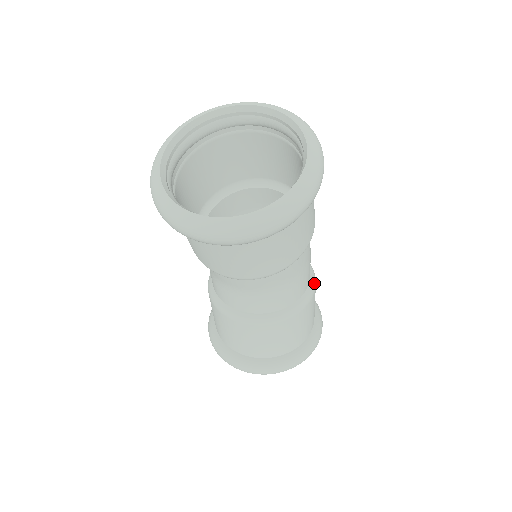
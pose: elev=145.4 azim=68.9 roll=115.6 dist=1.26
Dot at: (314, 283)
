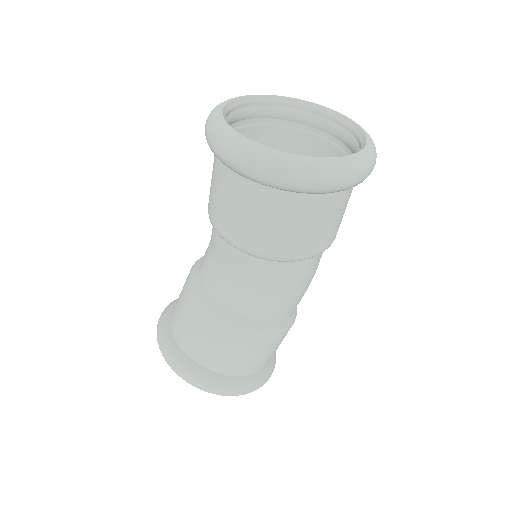
Dot at: (276, 330)
